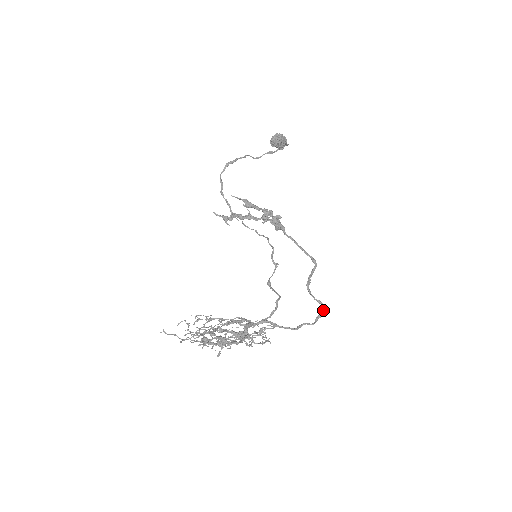
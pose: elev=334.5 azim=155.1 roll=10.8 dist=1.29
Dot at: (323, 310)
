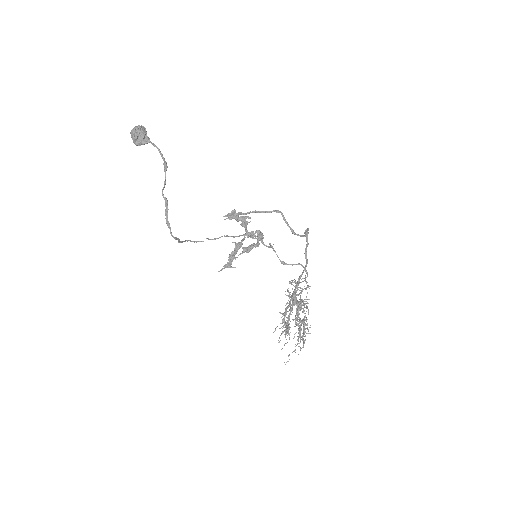
Dot at: occluded
